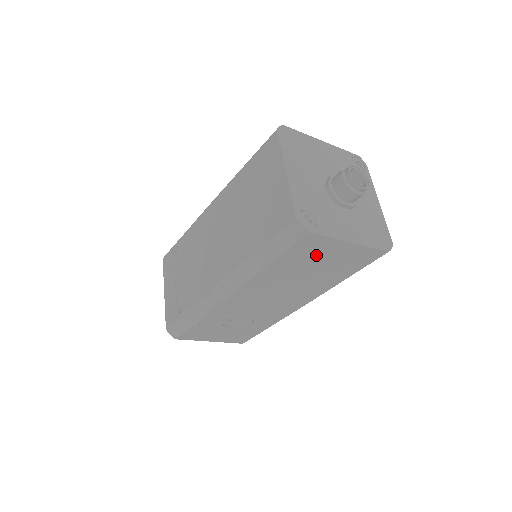
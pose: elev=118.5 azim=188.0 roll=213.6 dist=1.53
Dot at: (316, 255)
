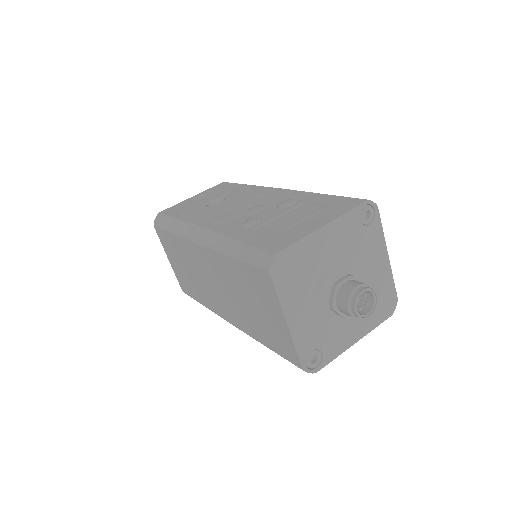
Dot at: occluded
